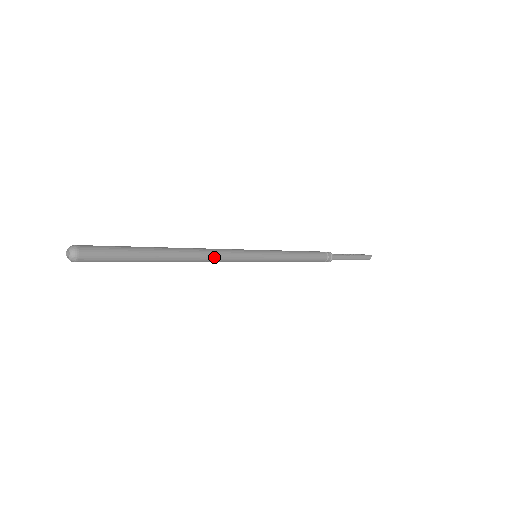
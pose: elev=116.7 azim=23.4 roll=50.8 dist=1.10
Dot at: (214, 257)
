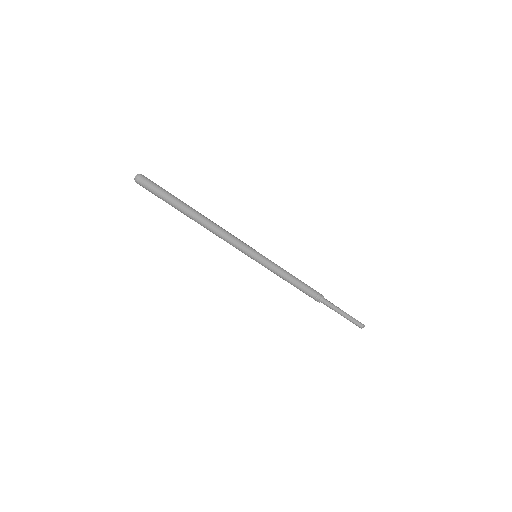
Dot at: (223, 233)
